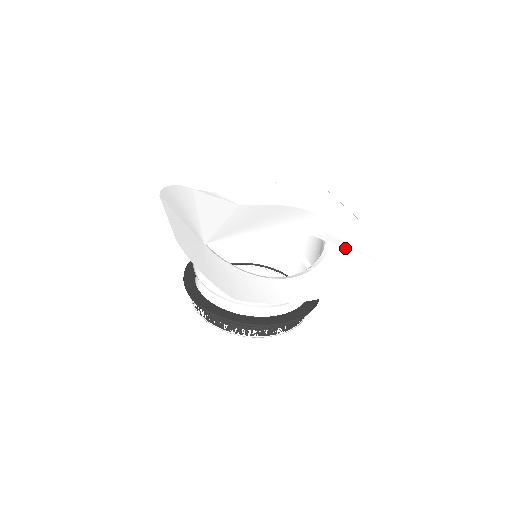
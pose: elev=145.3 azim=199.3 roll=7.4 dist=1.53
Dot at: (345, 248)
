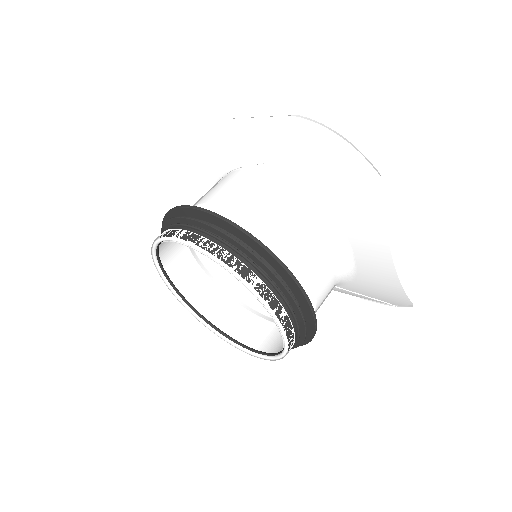
Dot at: occluded
